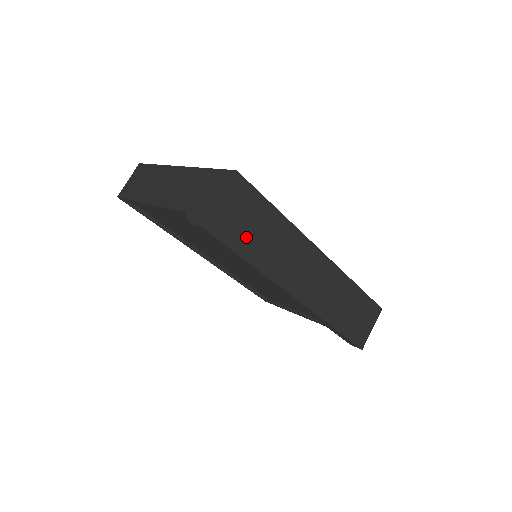
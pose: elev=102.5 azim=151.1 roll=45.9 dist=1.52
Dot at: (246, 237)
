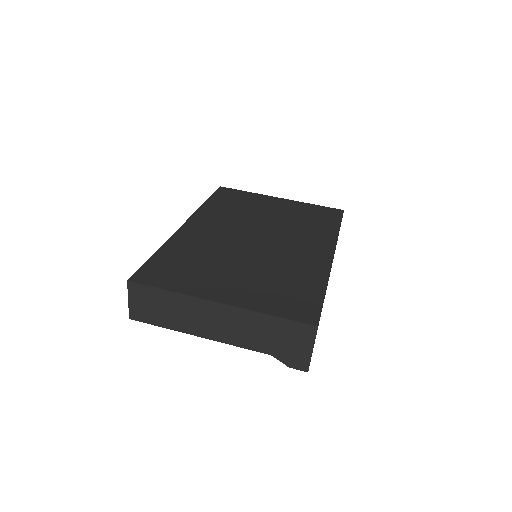
Dot at: occluded
